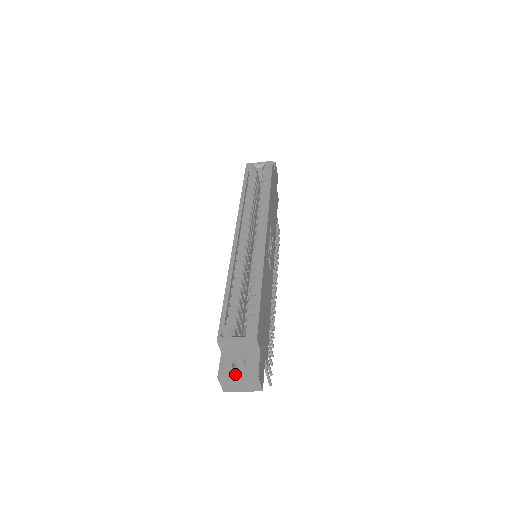
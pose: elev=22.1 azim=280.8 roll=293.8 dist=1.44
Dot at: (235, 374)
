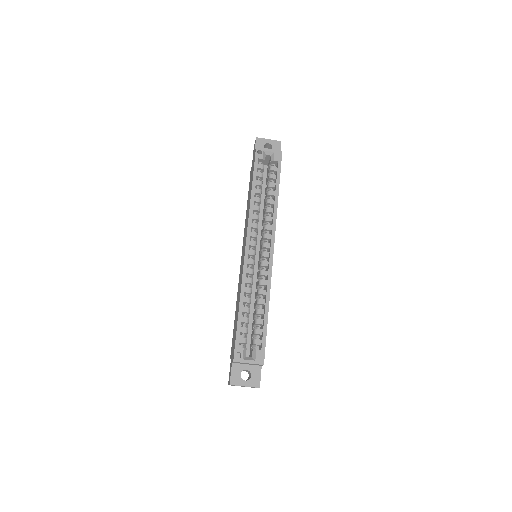
Dot at: (243, 384)
